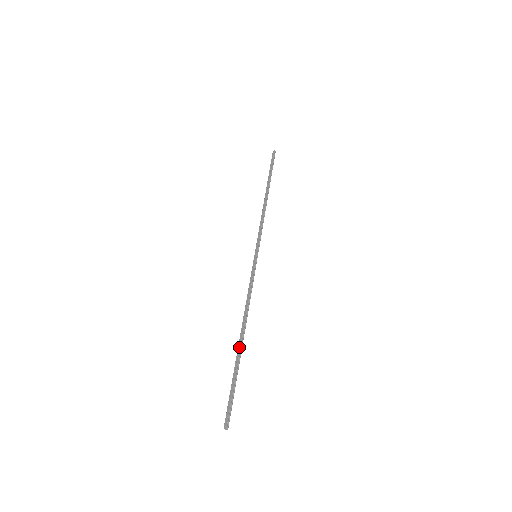
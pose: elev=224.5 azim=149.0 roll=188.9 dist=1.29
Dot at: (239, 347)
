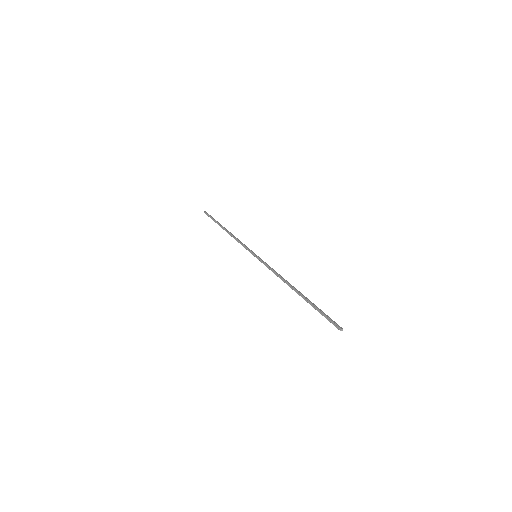
Dot at: (302, 294)
